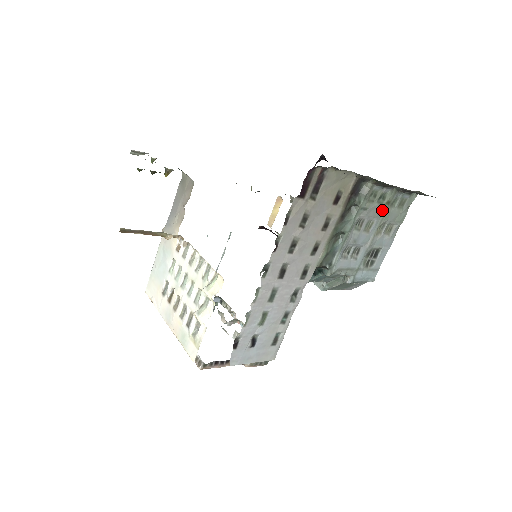
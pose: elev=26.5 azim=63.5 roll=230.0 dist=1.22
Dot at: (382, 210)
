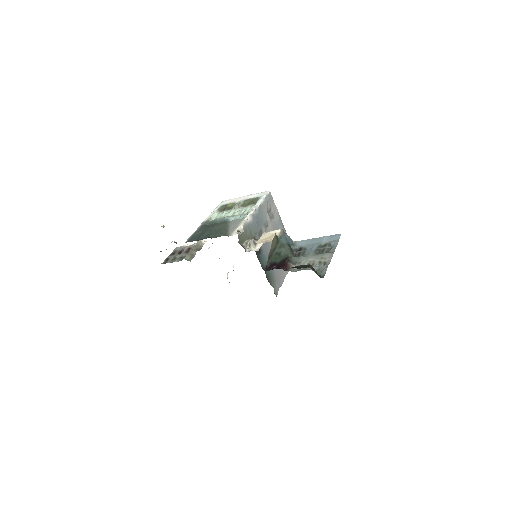
Dot at: occluded
